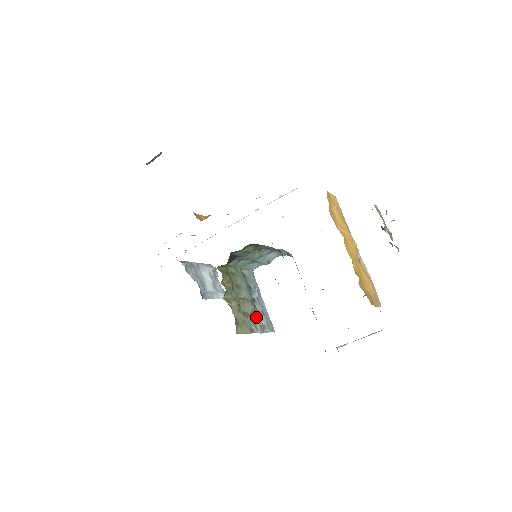
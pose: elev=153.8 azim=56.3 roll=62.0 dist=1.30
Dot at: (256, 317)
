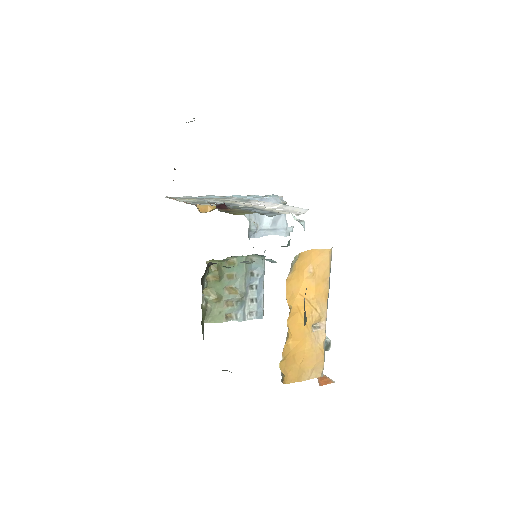
Dot at: (241, 306)
